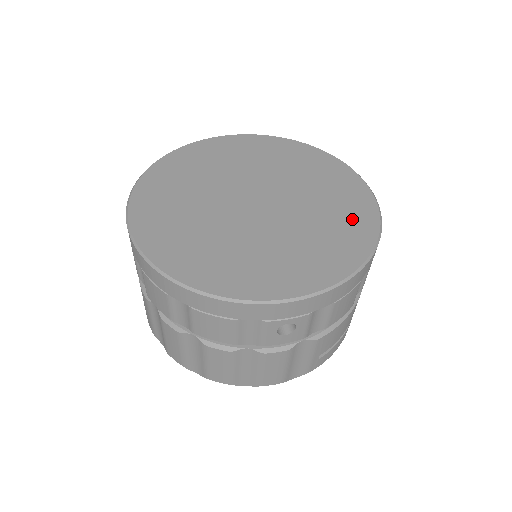
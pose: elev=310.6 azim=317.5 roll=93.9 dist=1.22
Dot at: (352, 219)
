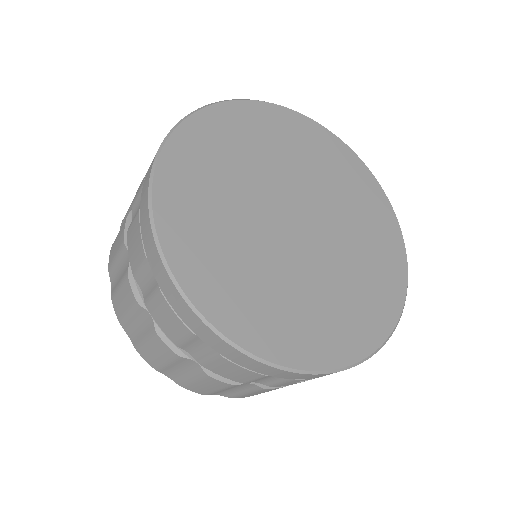
Dot at: (385, 266)
